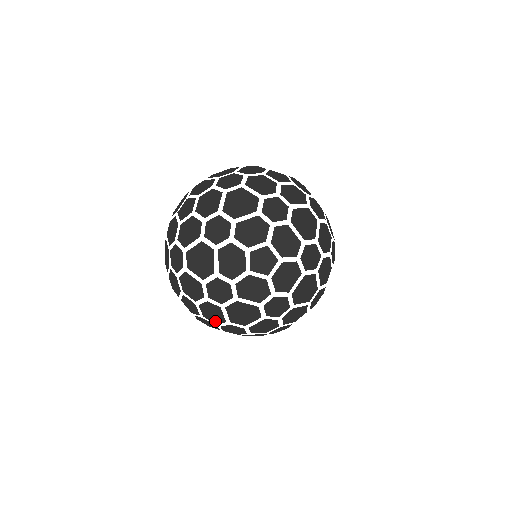
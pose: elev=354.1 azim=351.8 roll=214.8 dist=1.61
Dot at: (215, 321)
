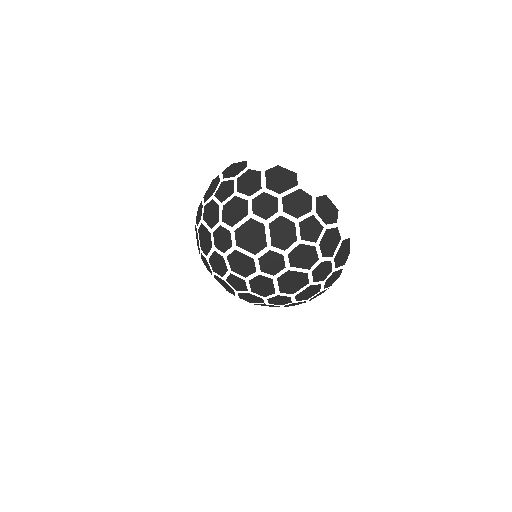
Dot at: occluded
